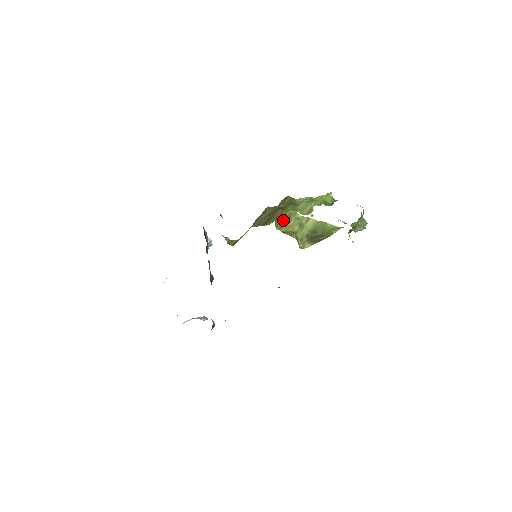
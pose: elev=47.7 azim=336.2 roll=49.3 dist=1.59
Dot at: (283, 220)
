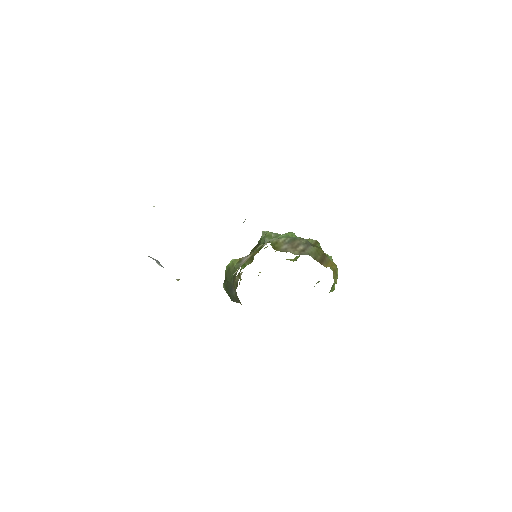
Dot at: (335, 271)
